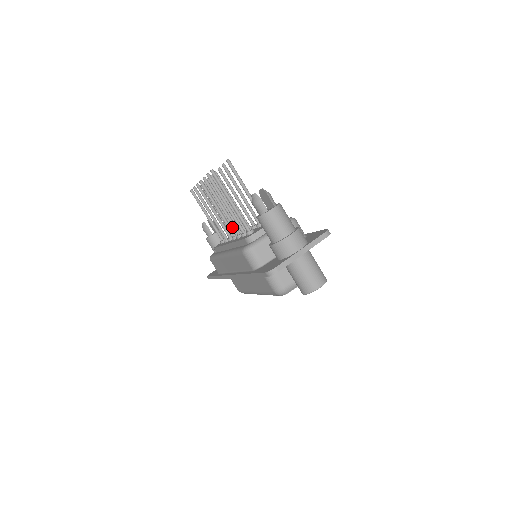
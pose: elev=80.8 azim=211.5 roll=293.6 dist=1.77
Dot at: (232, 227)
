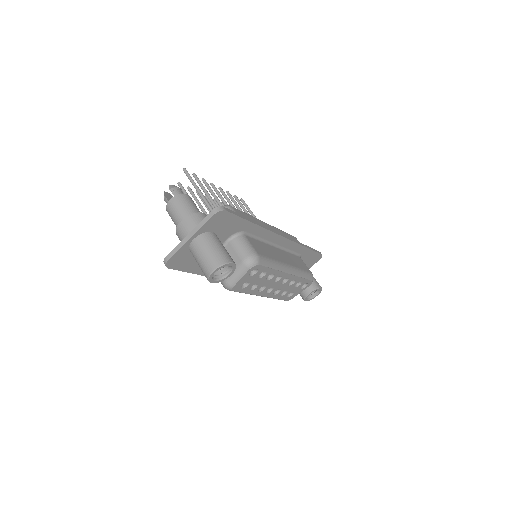
Dot at: occluded
